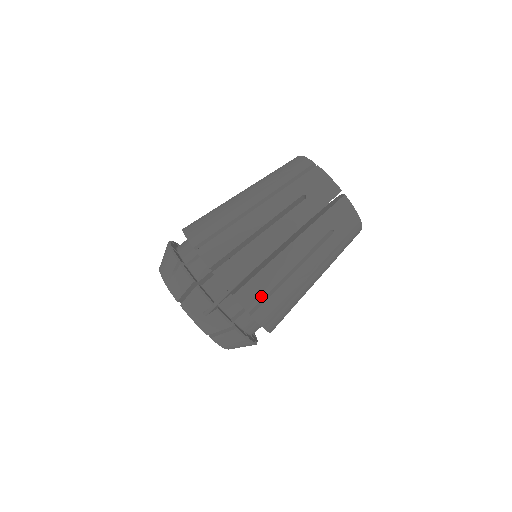
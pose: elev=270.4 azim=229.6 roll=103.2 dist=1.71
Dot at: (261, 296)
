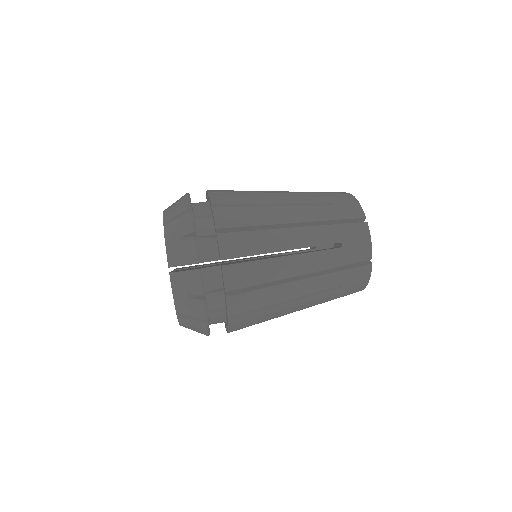
Dot at: (232, 202)
